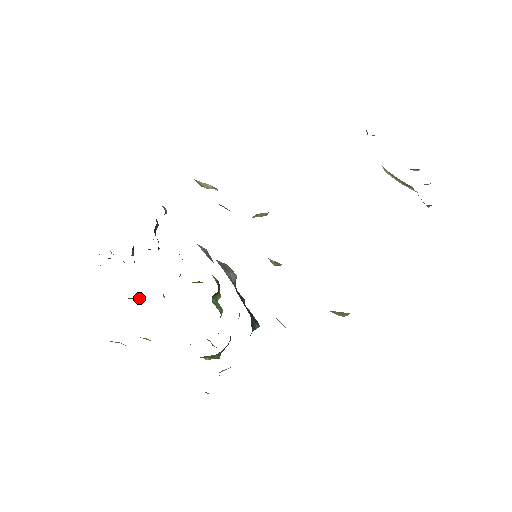
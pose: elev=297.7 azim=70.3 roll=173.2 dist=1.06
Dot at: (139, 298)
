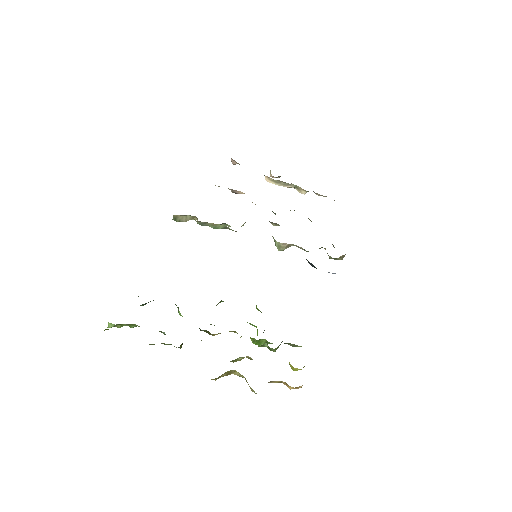
Dot at: (181, 344)
